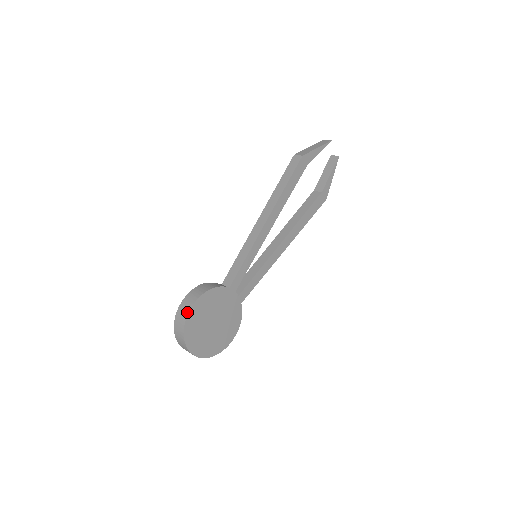
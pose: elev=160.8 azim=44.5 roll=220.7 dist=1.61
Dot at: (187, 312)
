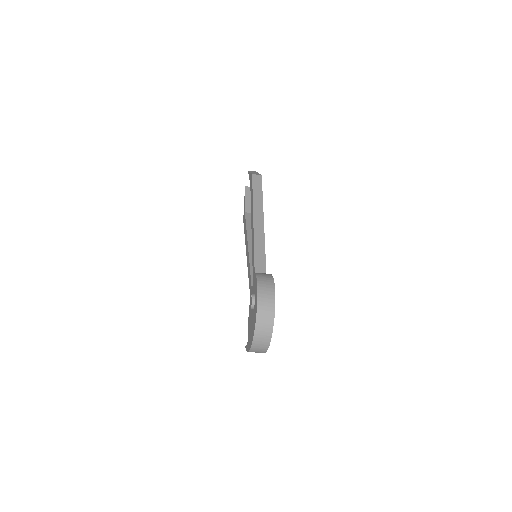
Dot at: (273, 293)
